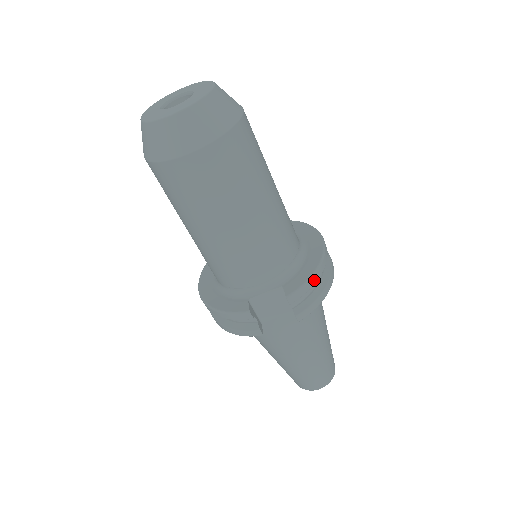
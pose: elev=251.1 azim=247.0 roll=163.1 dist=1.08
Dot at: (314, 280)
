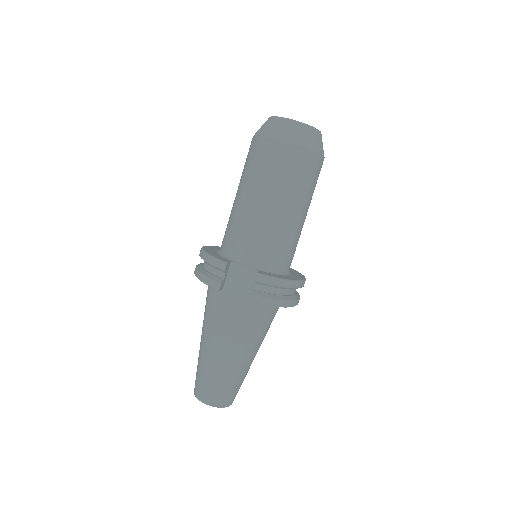
Dot at: (281, 283)
